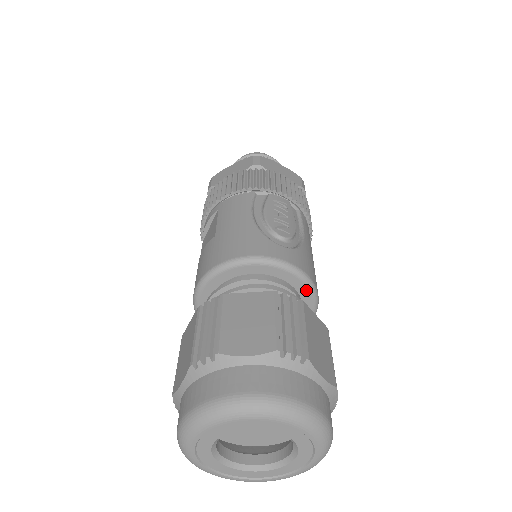
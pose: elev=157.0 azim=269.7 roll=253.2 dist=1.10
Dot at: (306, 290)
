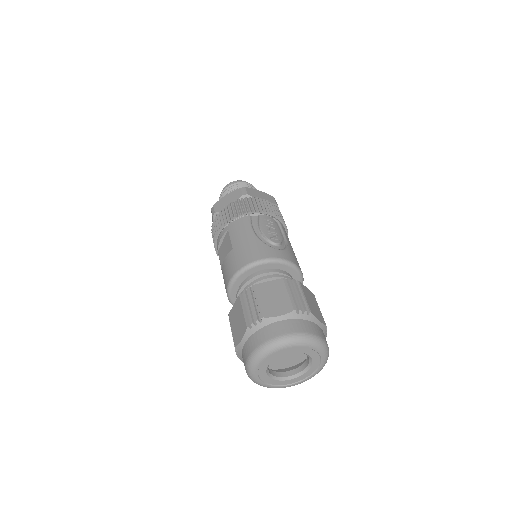
Dot at: (296, 274)
